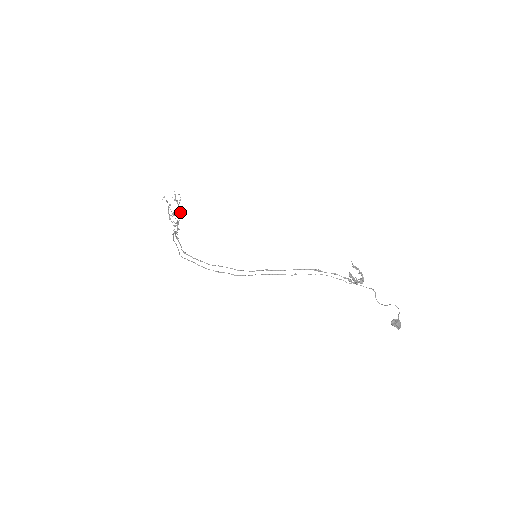
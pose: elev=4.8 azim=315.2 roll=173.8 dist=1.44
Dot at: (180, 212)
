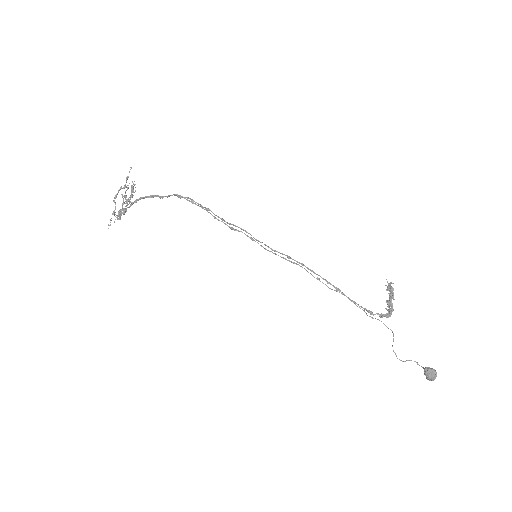
Dot at: occluded
